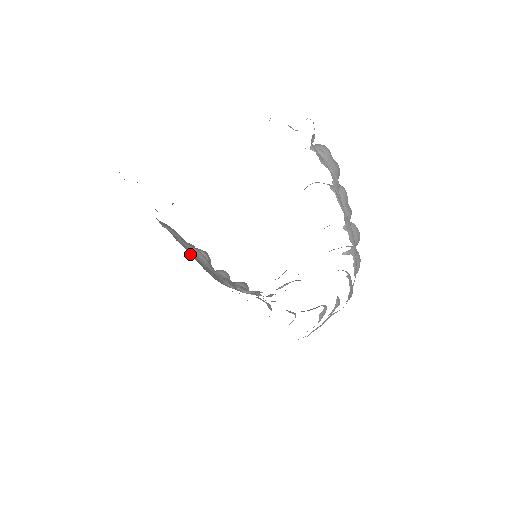
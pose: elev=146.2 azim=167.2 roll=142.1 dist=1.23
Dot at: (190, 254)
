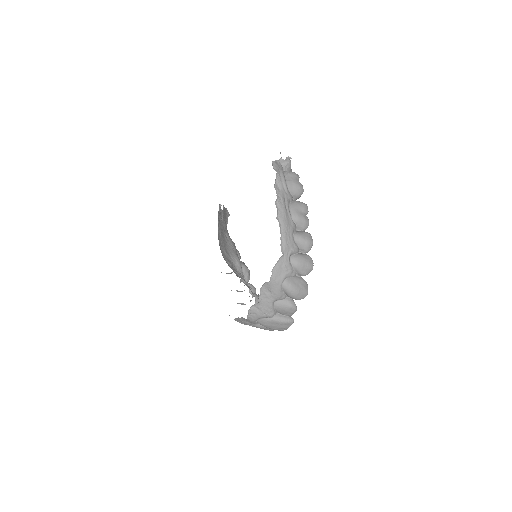
Dot at: (226, 248)
